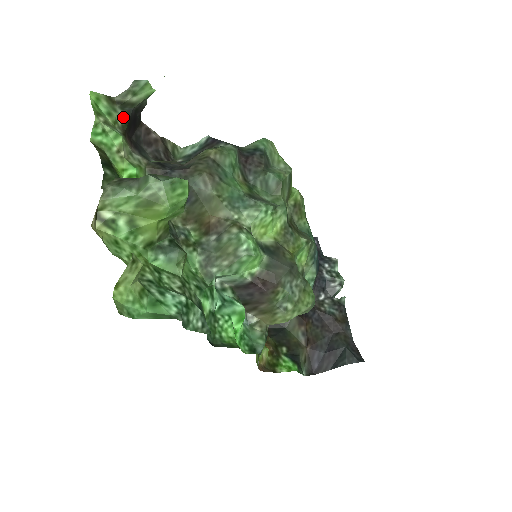
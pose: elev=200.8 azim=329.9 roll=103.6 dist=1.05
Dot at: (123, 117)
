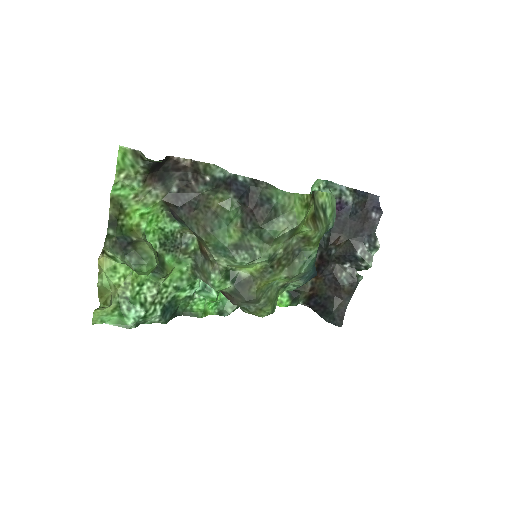
Dot at: (145, 167)
